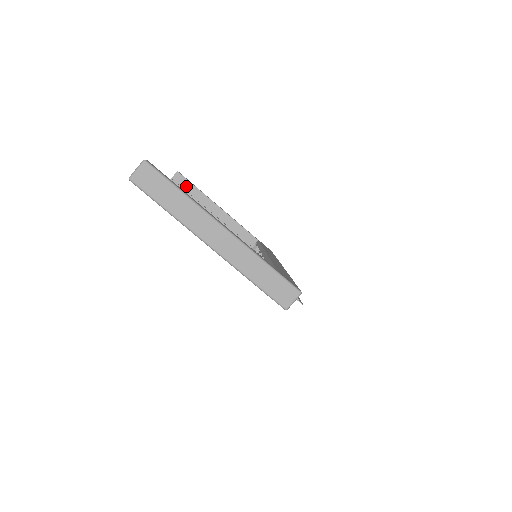
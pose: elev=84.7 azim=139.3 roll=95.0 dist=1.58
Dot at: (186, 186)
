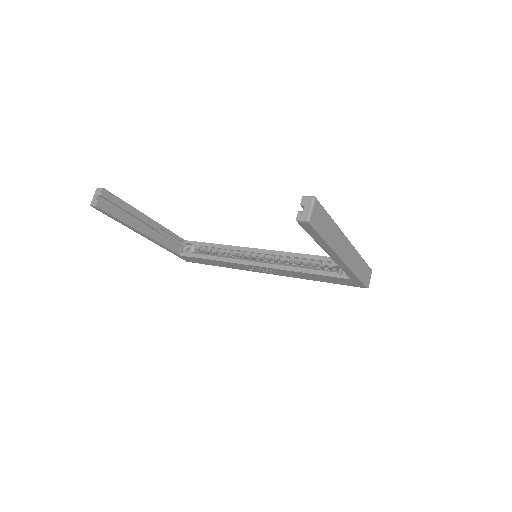
Dot at: (115, 204)
